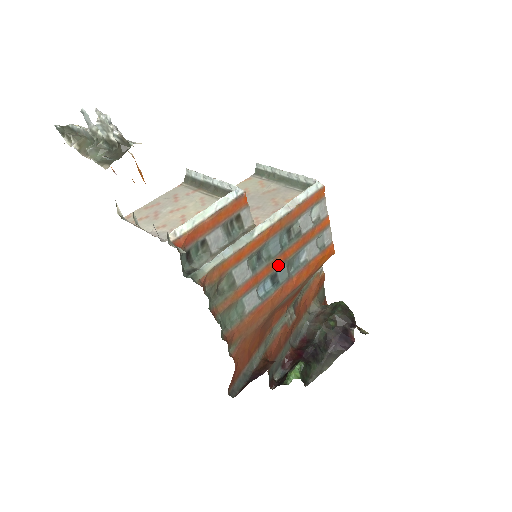
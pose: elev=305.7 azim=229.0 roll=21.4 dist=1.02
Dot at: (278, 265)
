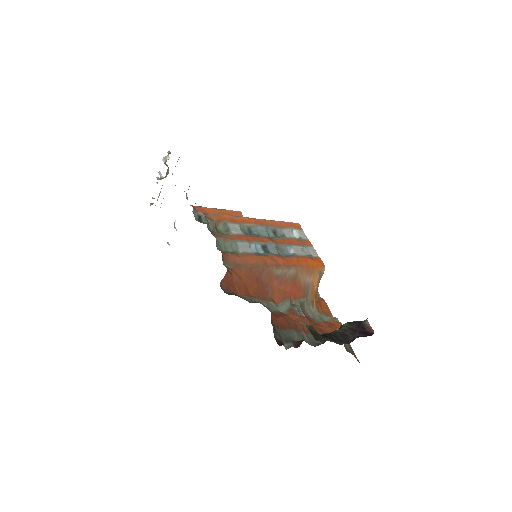
Dot at: (267, 242)
